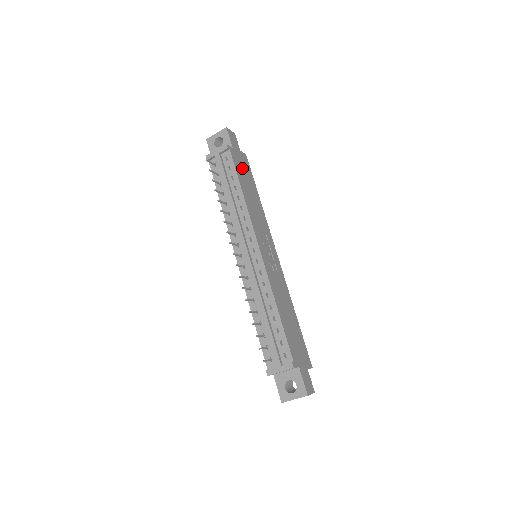
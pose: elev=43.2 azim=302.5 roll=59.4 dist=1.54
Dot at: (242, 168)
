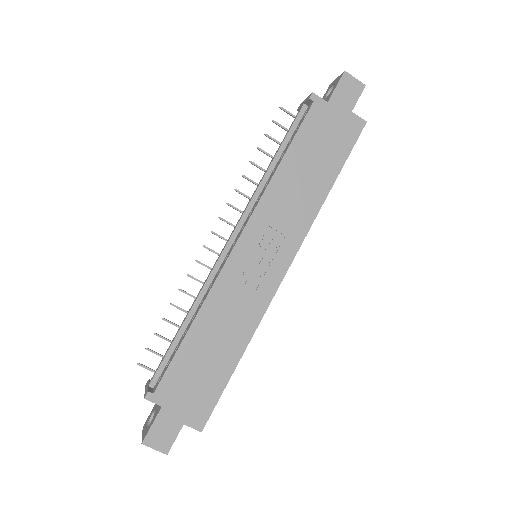
Dot at: (324, 135)
